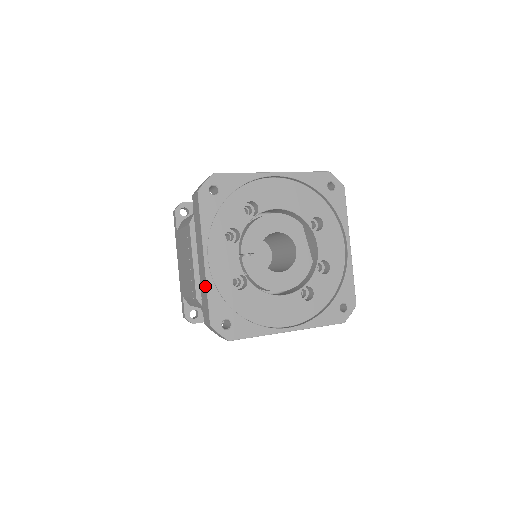
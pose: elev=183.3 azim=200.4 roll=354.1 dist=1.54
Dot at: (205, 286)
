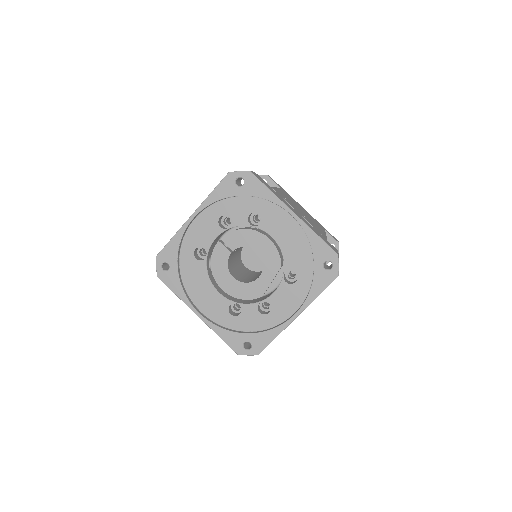
Dot at: (177, 232)
